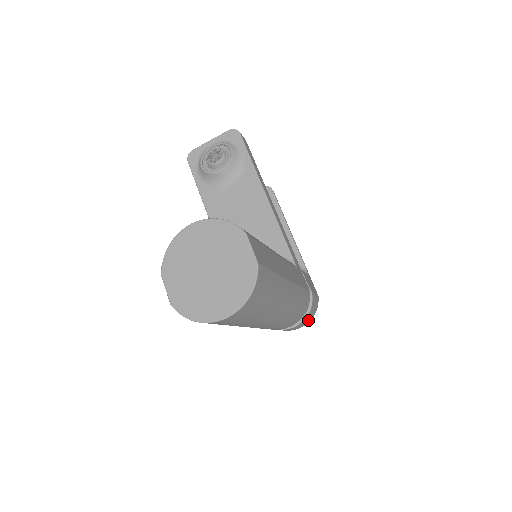
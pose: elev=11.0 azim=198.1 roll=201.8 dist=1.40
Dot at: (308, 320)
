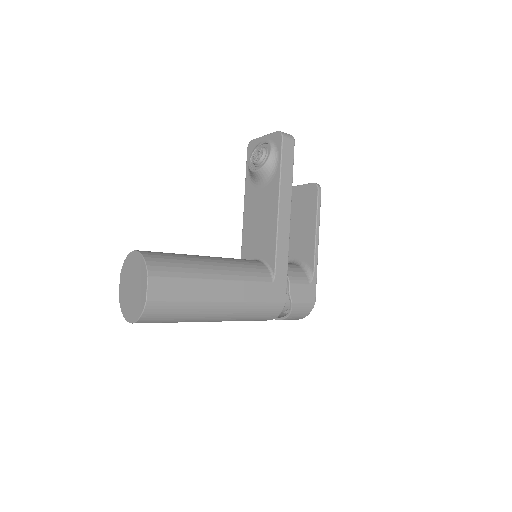
Dot at: (297, 318)
